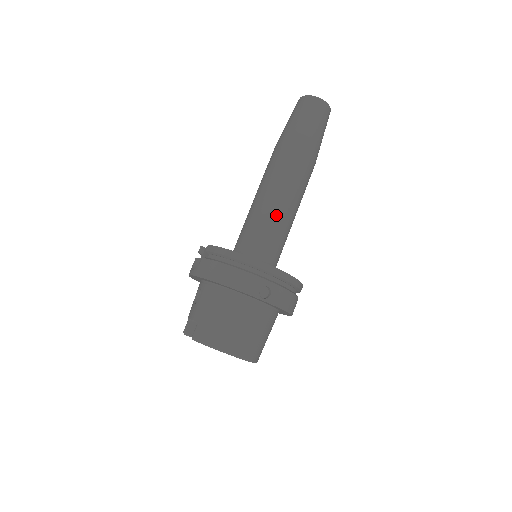
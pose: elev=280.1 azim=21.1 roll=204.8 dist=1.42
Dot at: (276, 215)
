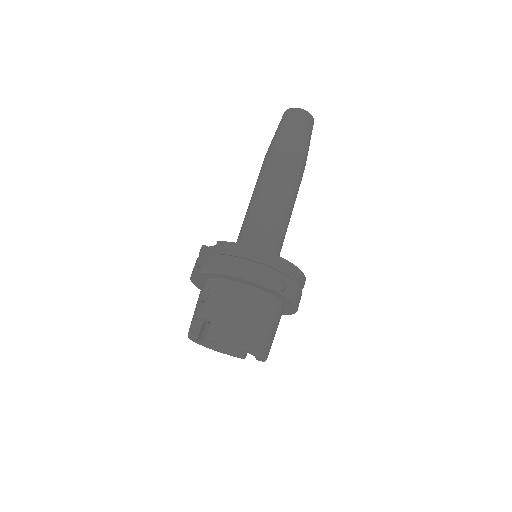
Dot at: (278, 215)
